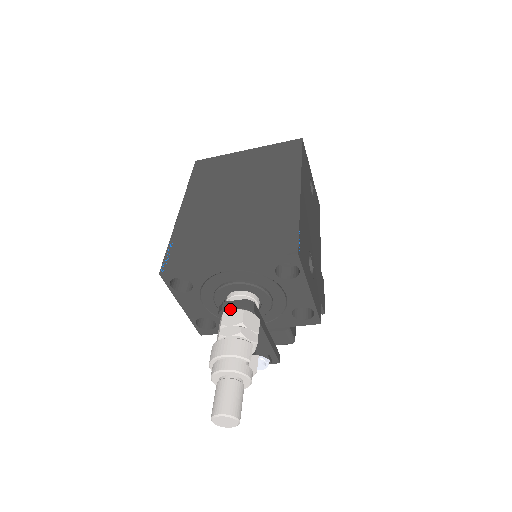
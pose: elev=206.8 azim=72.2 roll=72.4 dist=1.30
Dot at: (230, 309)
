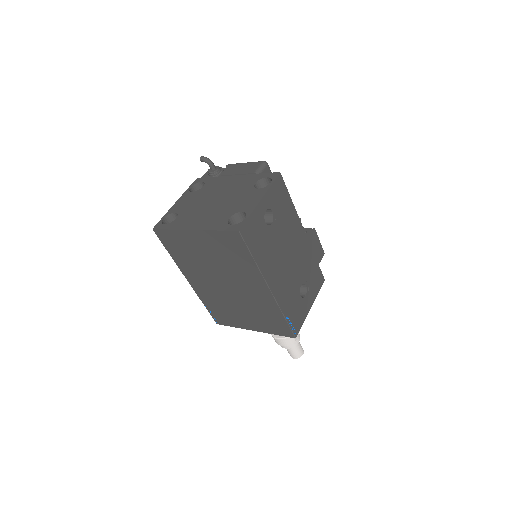
Dot at: occluded
